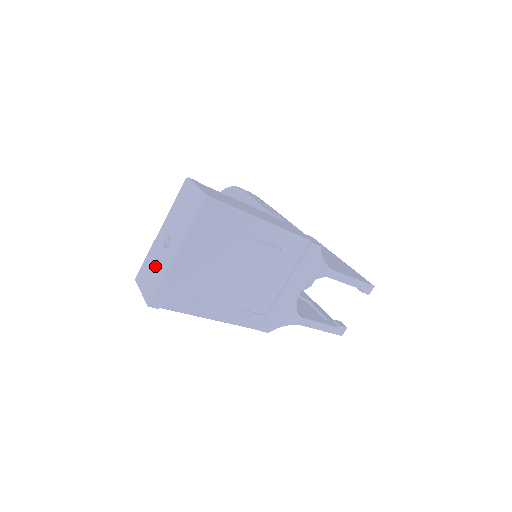
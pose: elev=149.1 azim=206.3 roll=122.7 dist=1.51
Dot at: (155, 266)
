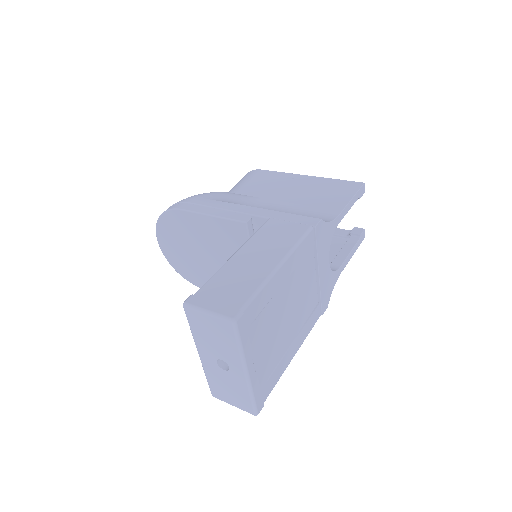
Dot at: (230, 386)
